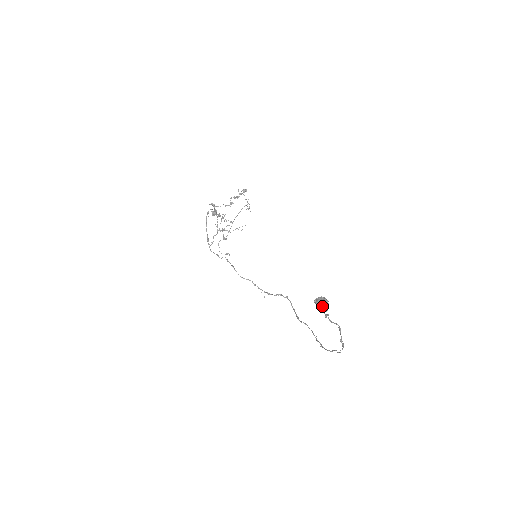
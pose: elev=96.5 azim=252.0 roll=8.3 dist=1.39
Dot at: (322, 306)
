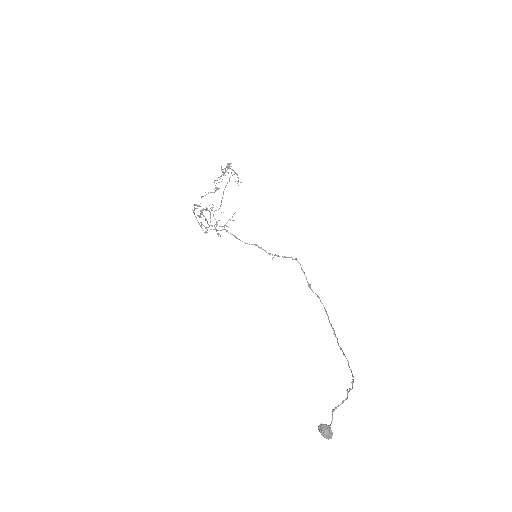
Dot at: (326, 437)
